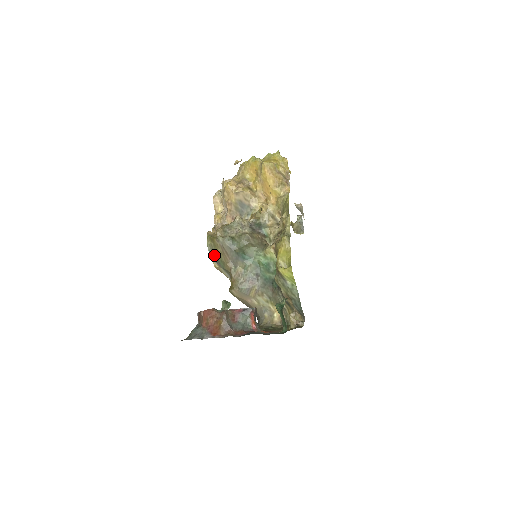
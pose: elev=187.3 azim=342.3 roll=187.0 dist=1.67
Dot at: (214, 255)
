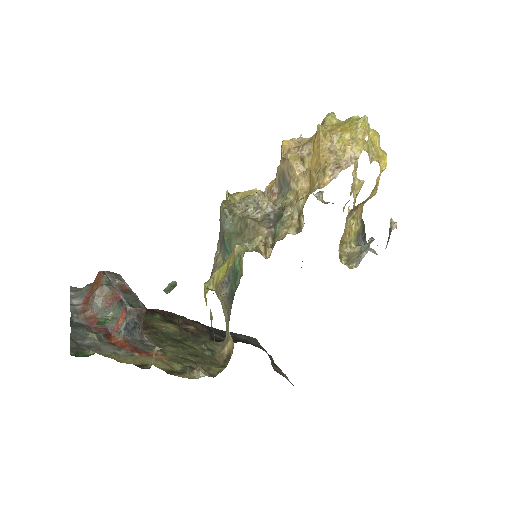
Dot at: occluded
